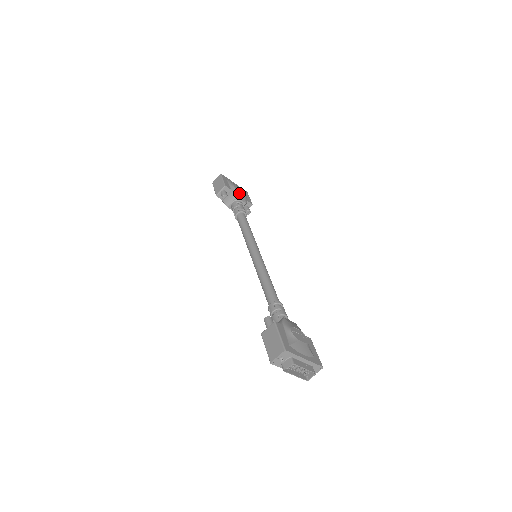
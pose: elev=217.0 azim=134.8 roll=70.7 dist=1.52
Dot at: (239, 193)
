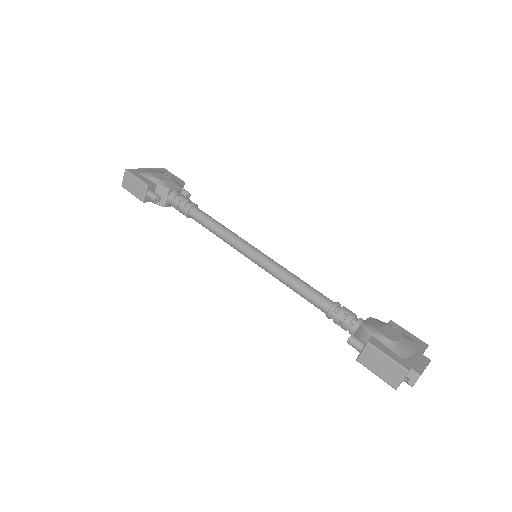
Dot at: (166, 182)
